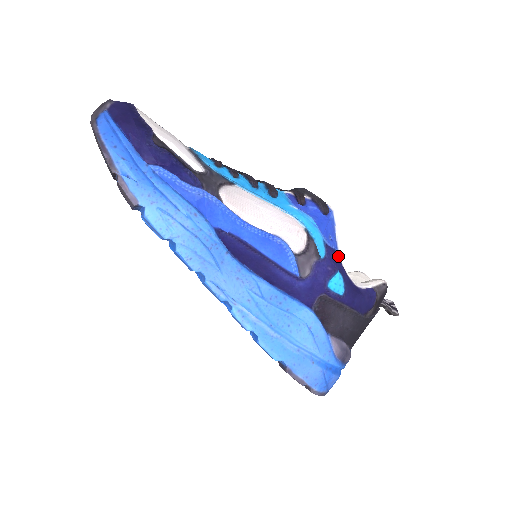
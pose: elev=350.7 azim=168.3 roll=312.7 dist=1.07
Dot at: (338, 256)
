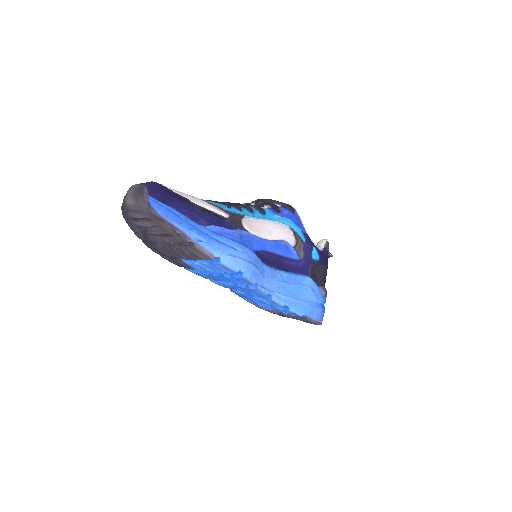
Dot at: (309, 237)
